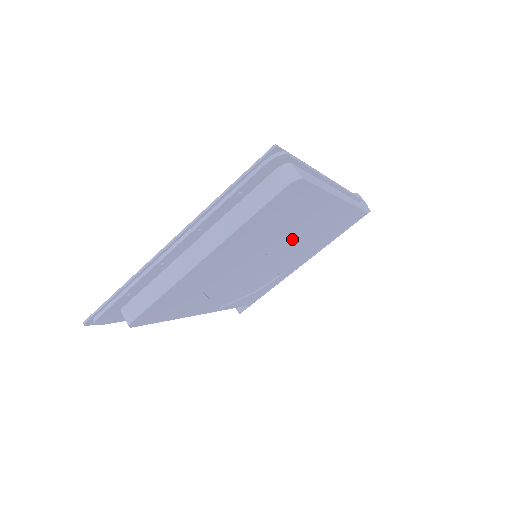
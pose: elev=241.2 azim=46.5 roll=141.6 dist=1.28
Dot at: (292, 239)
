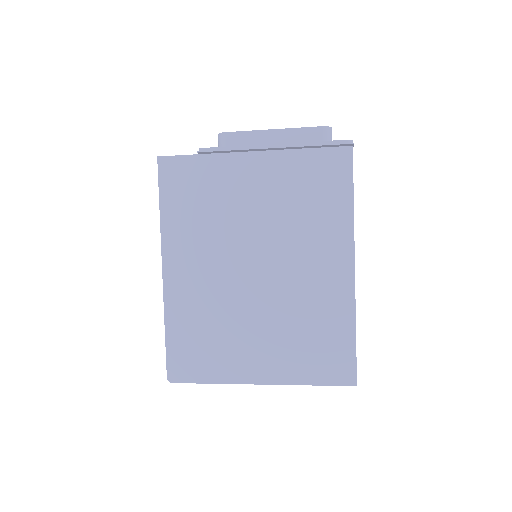
Dot at: occluded
